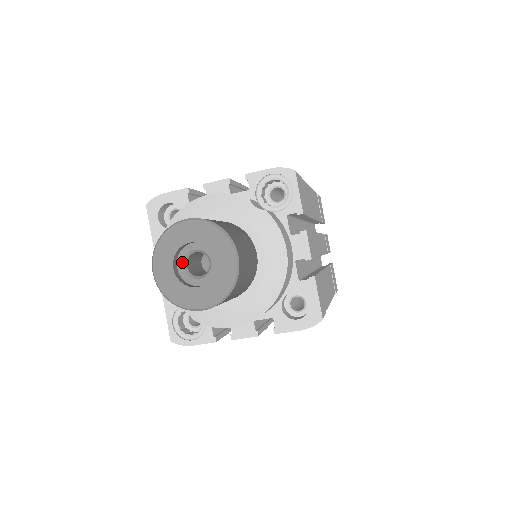
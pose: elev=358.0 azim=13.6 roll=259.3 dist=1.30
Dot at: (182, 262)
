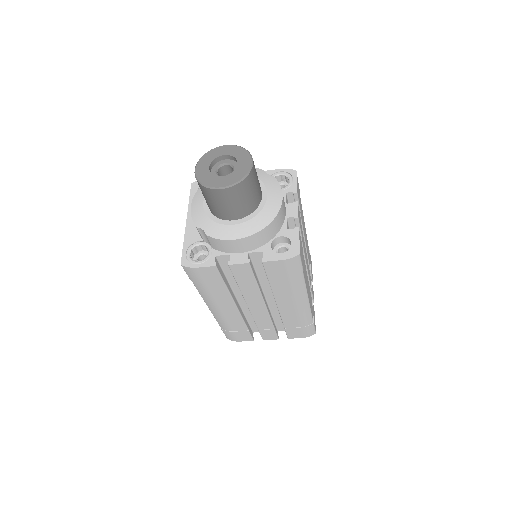
Dot at: (215, 169)
